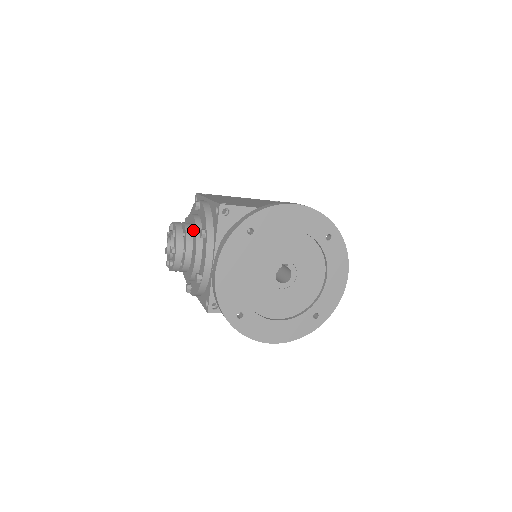
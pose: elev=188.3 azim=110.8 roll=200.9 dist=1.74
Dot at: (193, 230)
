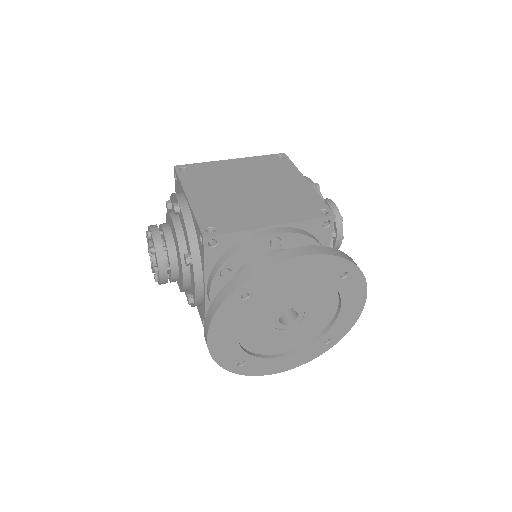
Dot at: (176, 243)
